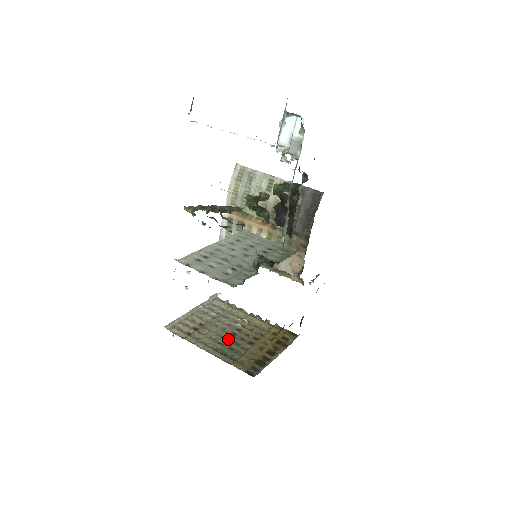
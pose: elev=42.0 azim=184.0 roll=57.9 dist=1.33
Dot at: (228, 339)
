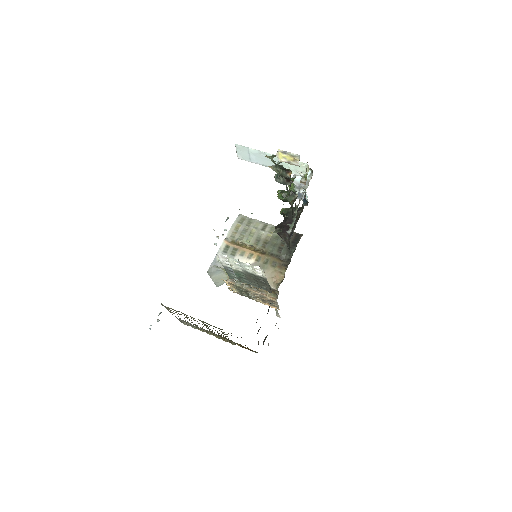
Dot at: (209, 329)
